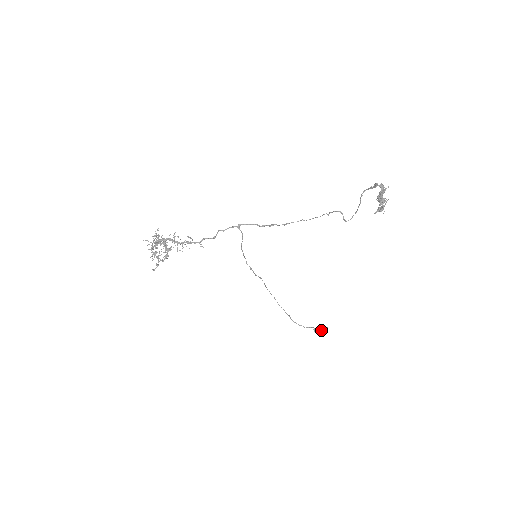
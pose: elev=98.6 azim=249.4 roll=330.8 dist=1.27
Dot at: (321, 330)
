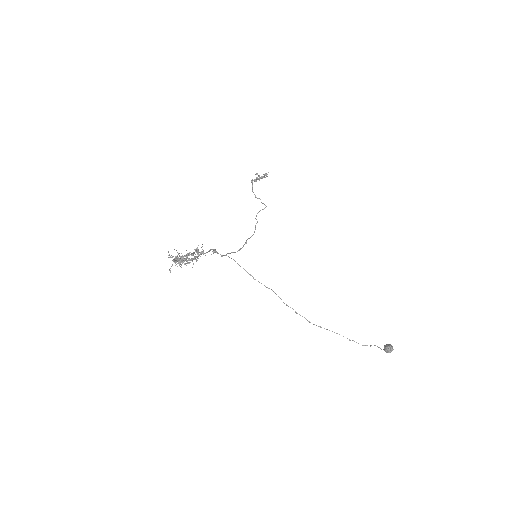
Dot at: (387, 345)
